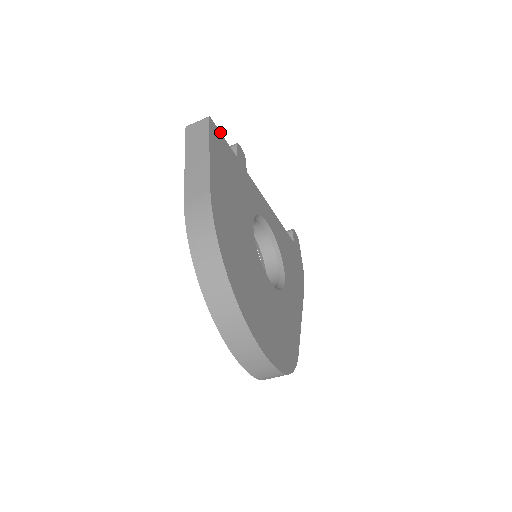
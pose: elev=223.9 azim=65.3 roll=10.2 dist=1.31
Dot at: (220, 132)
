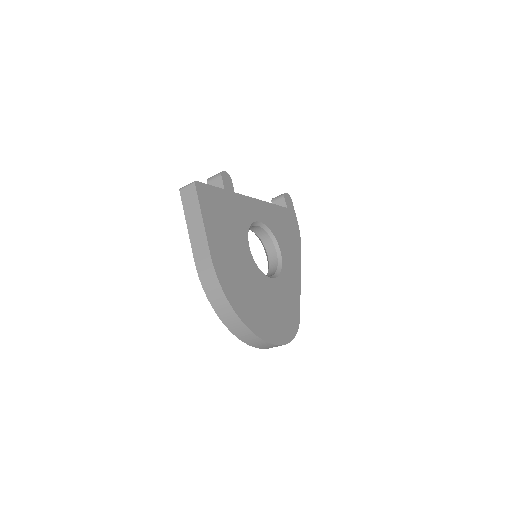
Dot at: (206, 184)
